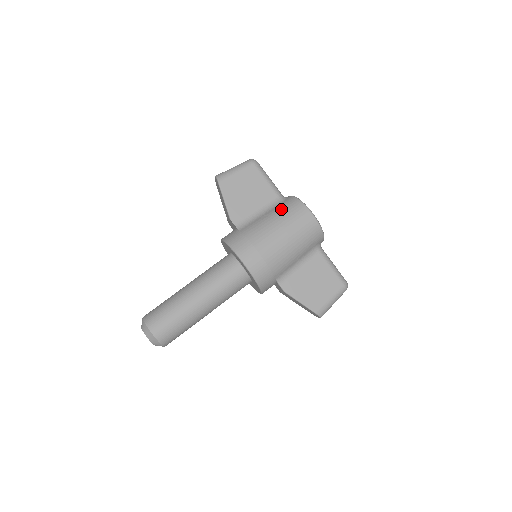
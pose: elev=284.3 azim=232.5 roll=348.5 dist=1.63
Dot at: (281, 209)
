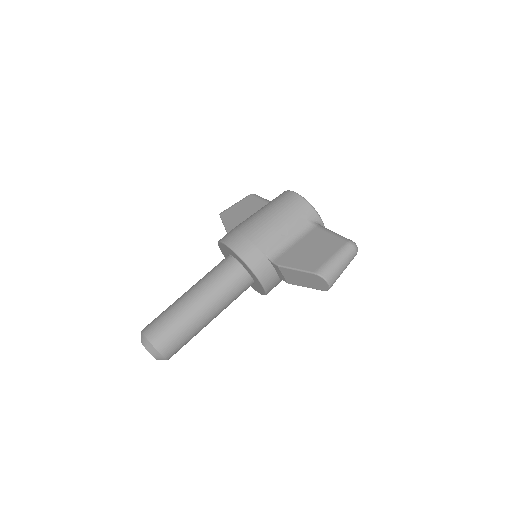
Dot at: occluded
